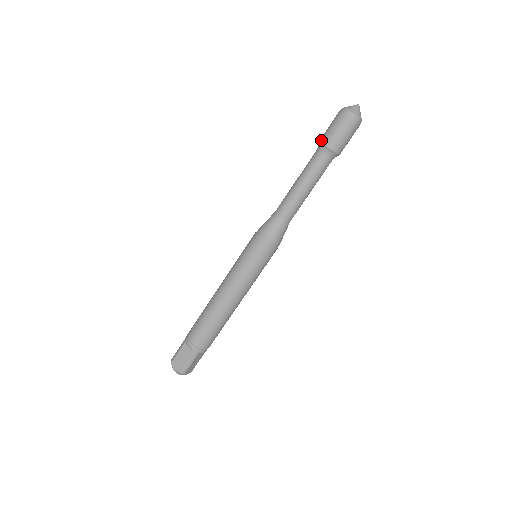
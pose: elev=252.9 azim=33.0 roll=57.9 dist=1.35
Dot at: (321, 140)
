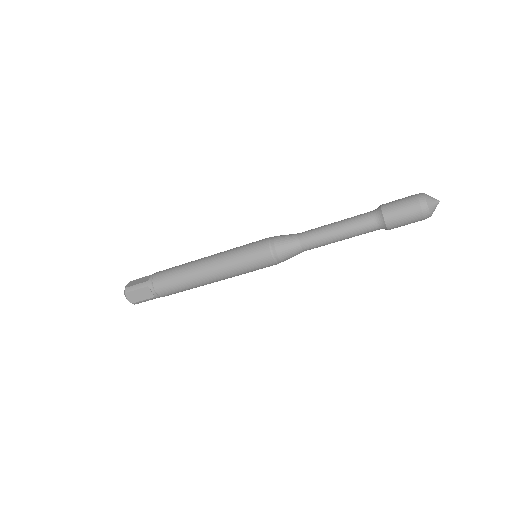
Dot at: (385, 214)
